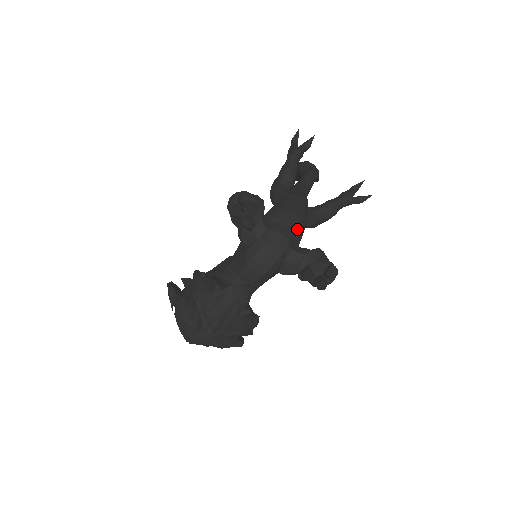
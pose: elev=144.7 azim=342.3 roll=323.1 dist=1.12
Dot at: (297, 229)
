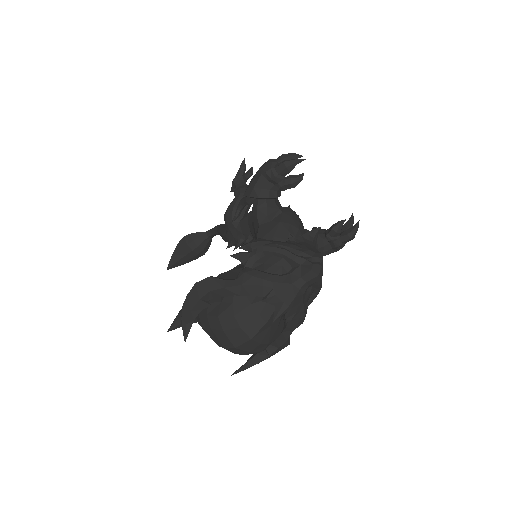
Dot at: occluded
